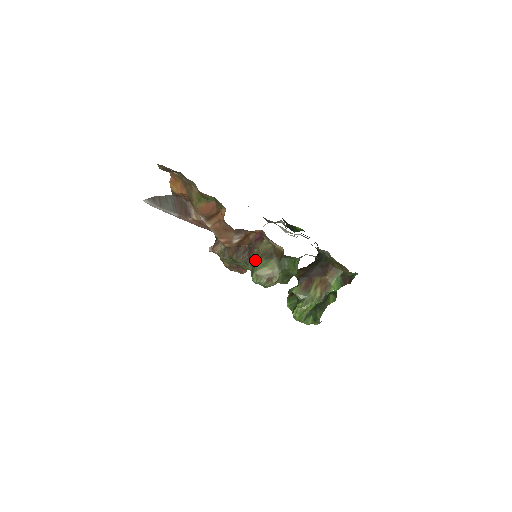
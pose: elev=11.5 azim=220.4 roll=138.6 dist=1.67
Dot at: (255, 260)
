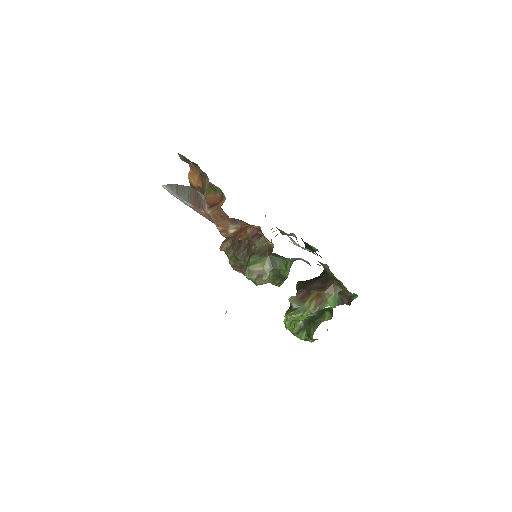
Dot at: (251, 256)
